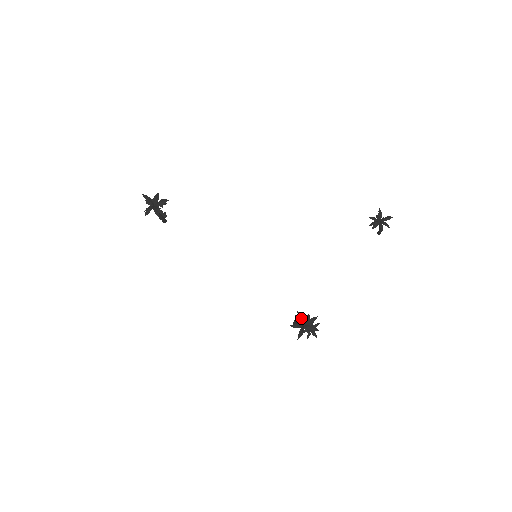
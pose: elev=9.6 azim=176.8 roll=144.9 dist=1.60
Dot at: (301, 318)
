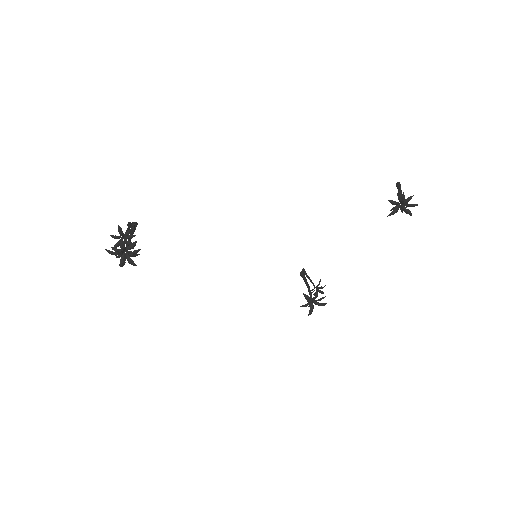
Dot at: occluded
